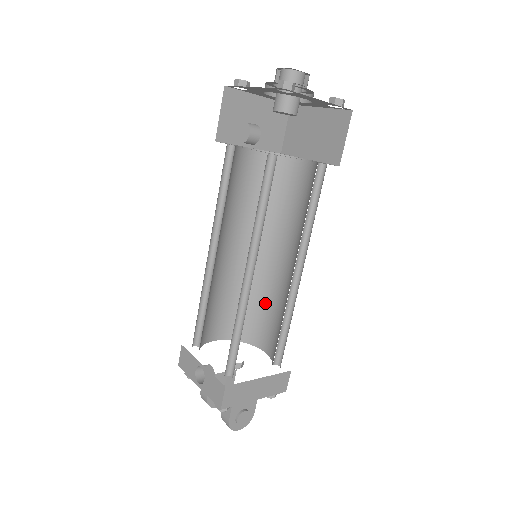
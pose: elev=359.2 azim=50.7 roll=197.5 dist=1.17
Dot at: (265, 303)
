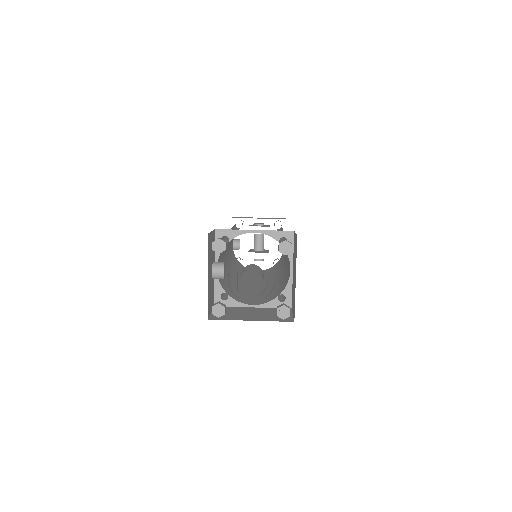
Dot at: occluded
